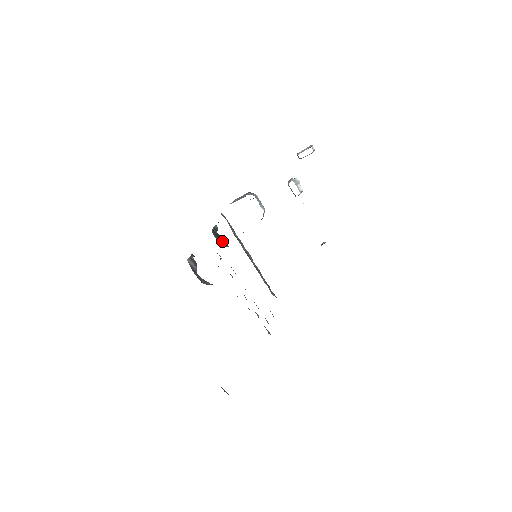
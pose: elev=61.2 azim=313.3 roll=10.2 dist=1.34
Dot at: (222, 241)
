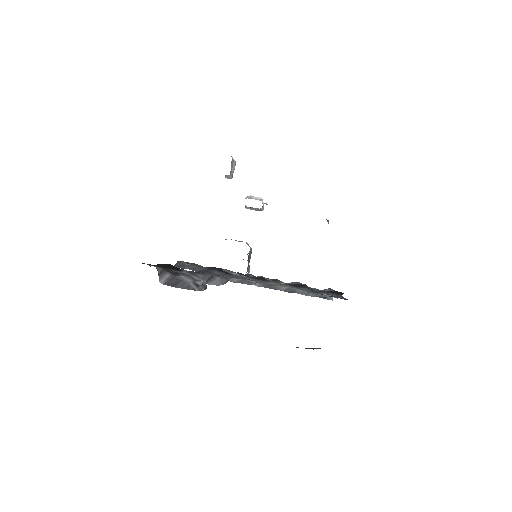
Dot at: (214, 277)
